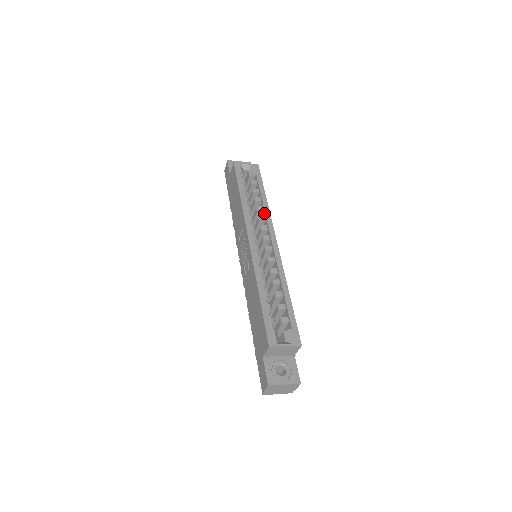
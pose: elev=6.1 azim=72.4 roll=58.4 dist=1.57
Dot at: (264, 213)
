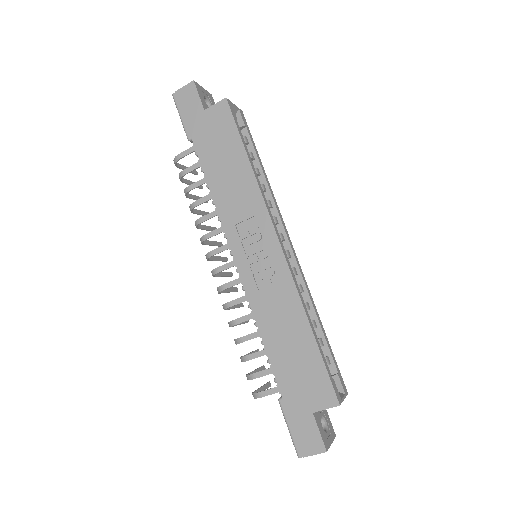
Dot at: (270, 196)
